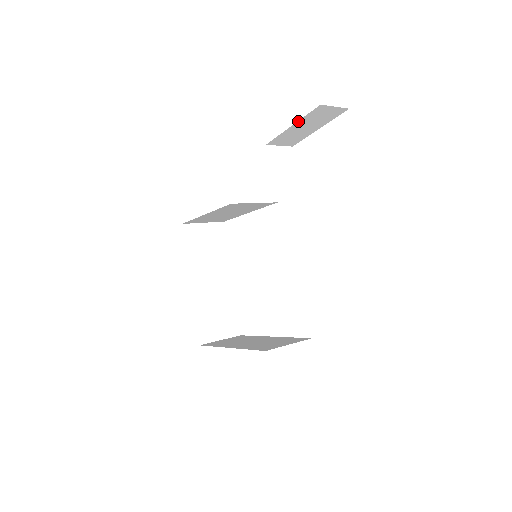
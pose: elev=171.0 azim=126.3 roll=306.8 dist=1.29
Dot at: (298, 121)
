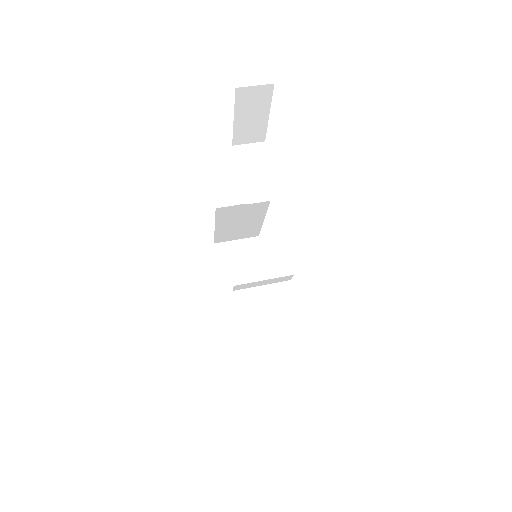
Dot at: (235, 112)
